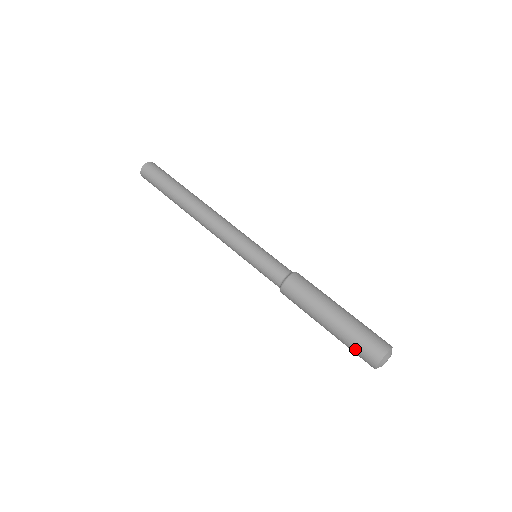
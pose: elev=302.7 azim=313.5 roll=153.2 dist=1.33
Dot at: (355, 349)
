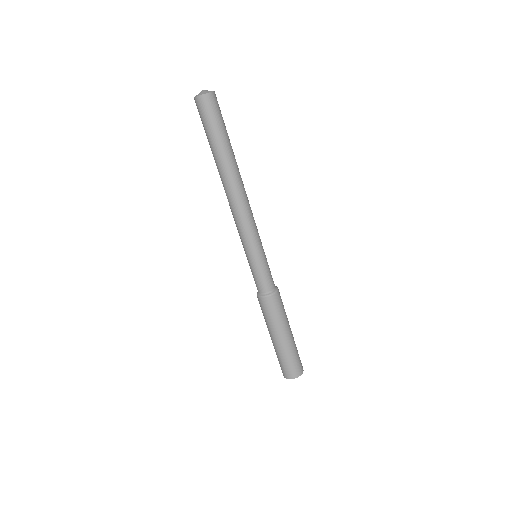
Dot at: (285, 363)
